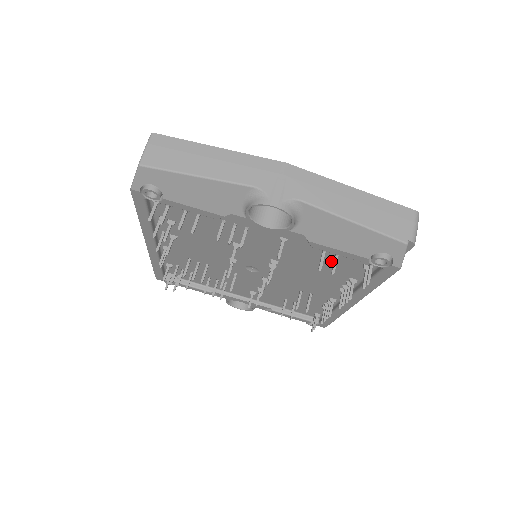
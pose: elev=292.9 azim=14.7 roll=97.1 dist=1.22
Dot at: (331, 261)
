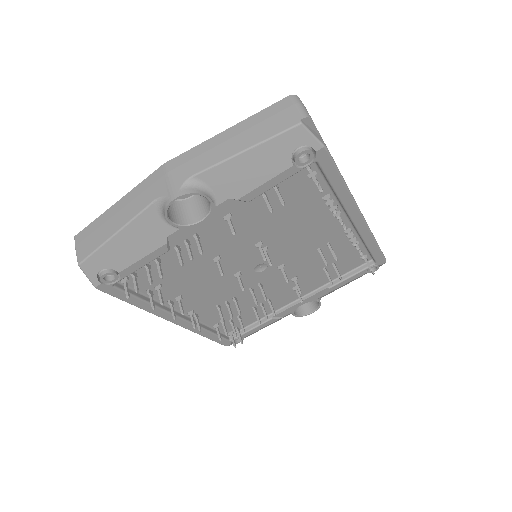
Dot at: (286, 199)
